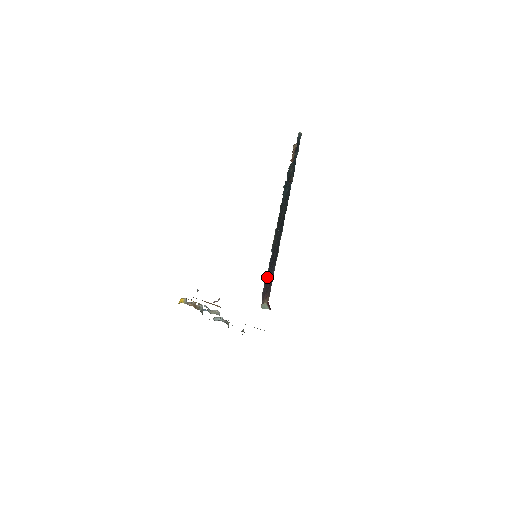
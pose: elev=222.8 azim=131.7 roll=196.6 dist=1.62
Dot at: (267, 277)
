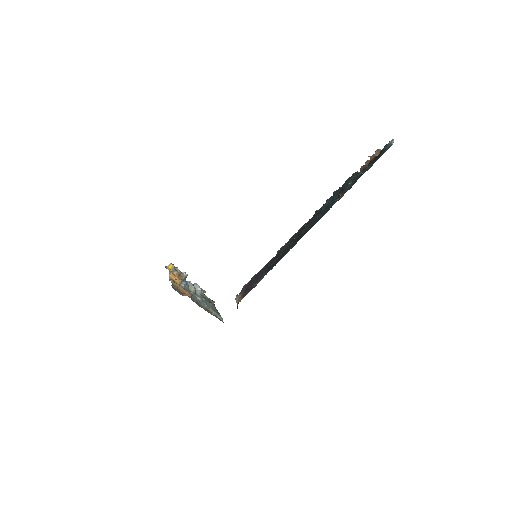
Dot at: (256, 276)
